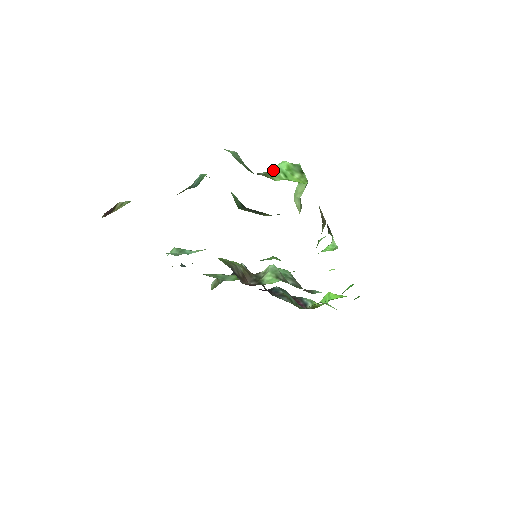
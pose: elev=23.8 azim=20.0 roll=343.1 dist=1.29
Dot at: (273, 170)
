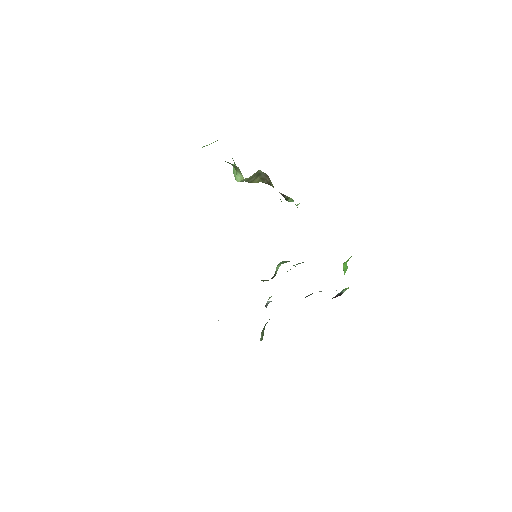
Dot at: occluded
